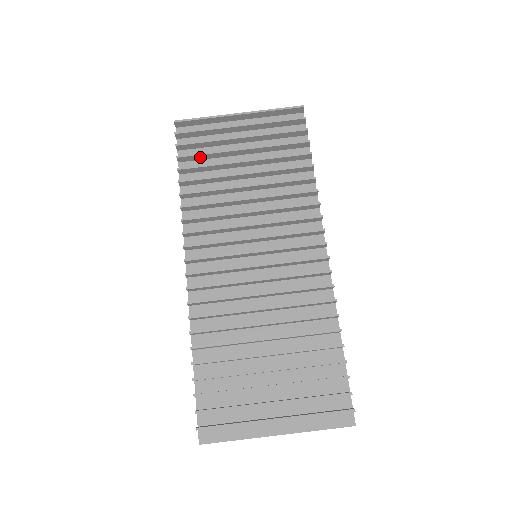
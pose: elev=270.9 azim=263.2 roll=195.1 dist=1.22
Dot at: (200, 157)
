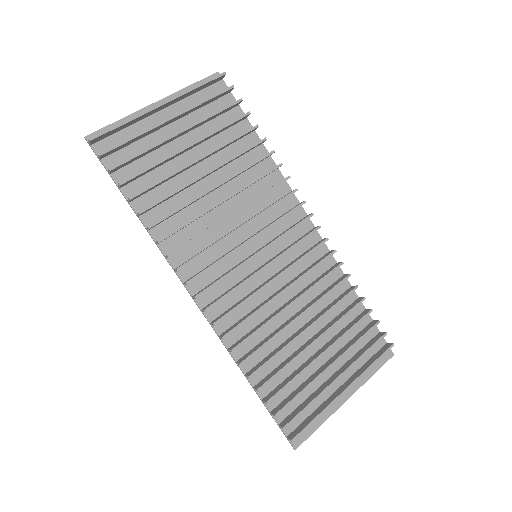
Dot at: (144, 173)
